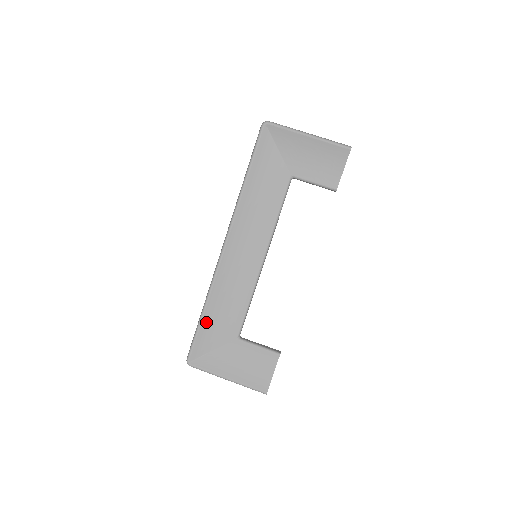
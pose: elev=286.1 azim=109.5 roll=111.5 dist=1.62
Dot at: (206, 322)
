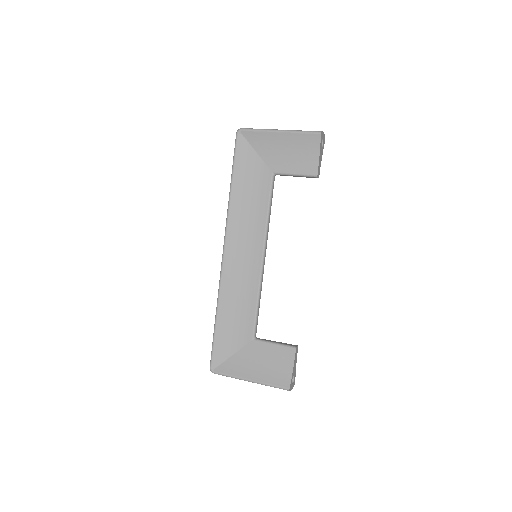
Dot at: (221, 328)
